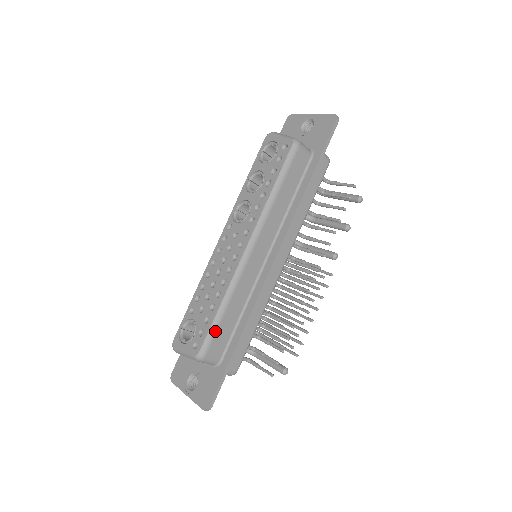
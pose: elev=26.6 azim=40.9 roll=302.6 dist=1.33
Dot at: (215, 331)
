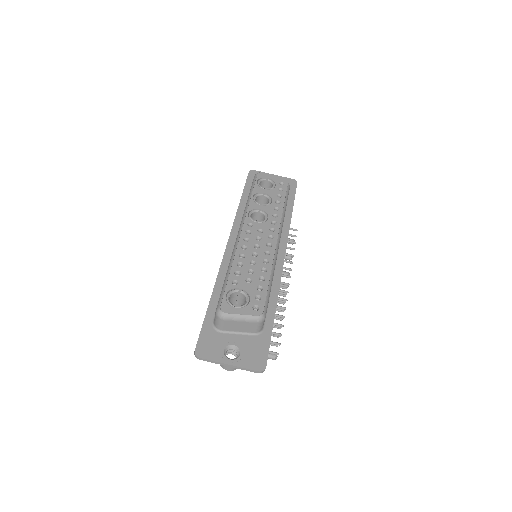
Dot at: occluded
